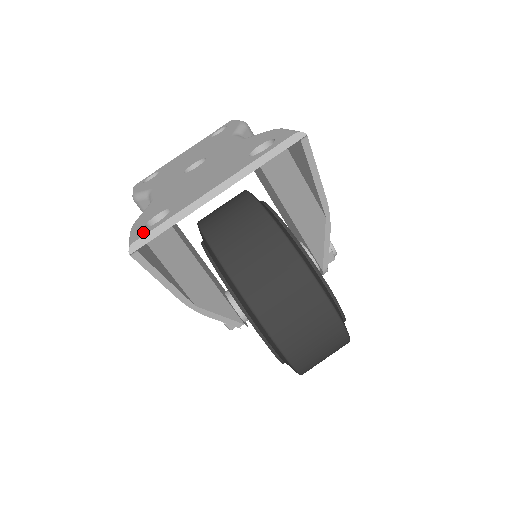
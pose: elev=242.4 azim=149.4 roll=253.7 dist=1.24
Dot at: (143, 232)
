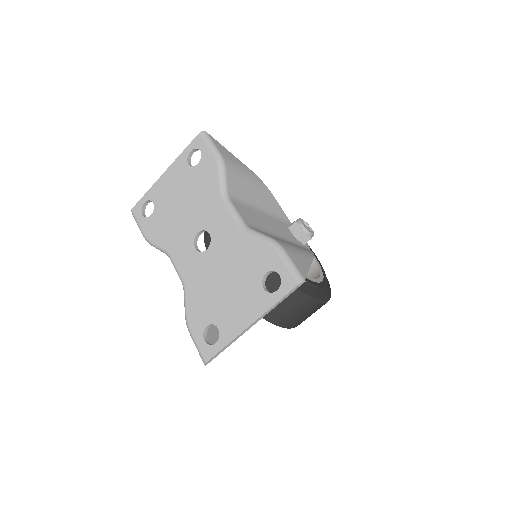
Dot at: (208, 351)
